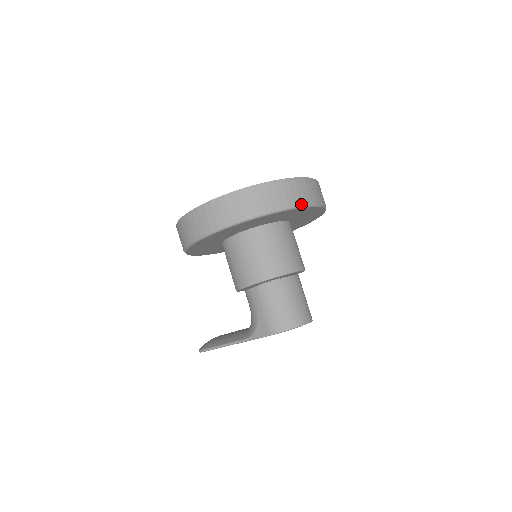
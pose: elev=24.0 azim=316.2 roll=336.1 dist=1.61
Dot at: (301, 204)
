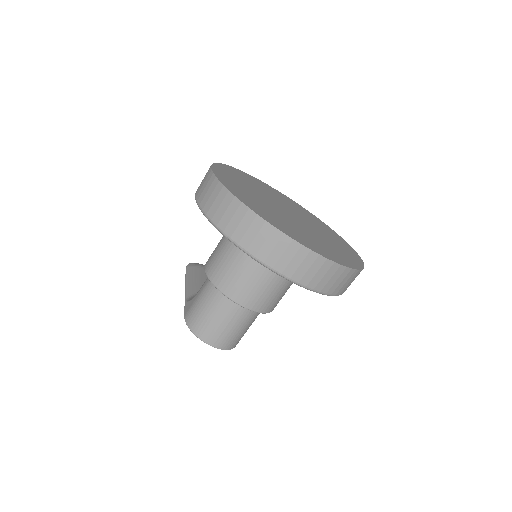
Dot at: (272, 267)
